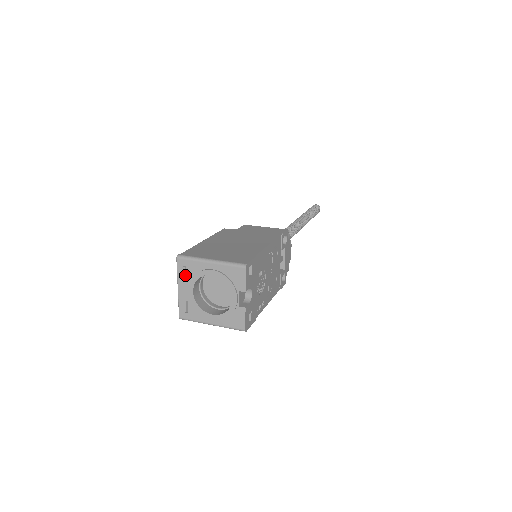
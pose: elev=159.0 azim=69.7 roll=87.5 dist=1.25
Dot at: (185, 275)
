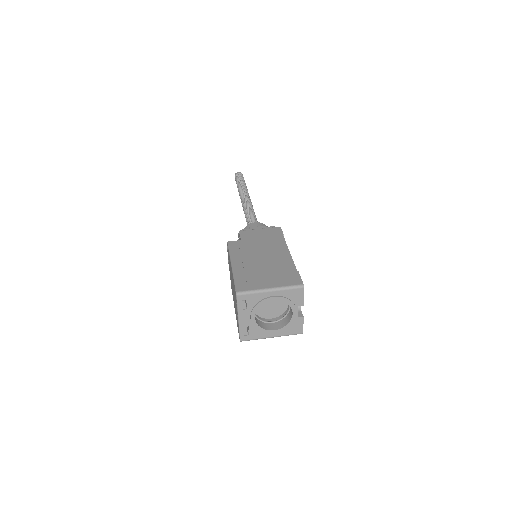
Dot at: (245, 307)
